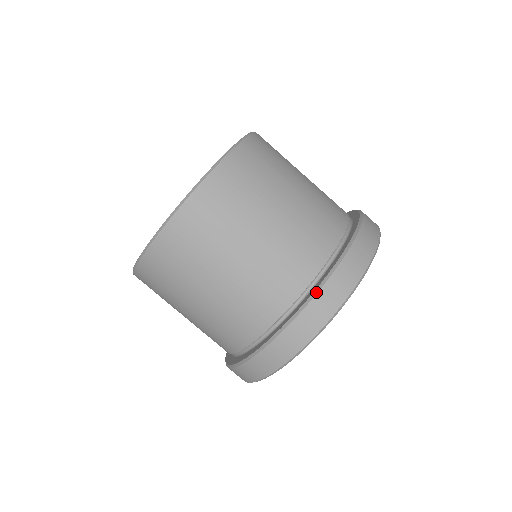
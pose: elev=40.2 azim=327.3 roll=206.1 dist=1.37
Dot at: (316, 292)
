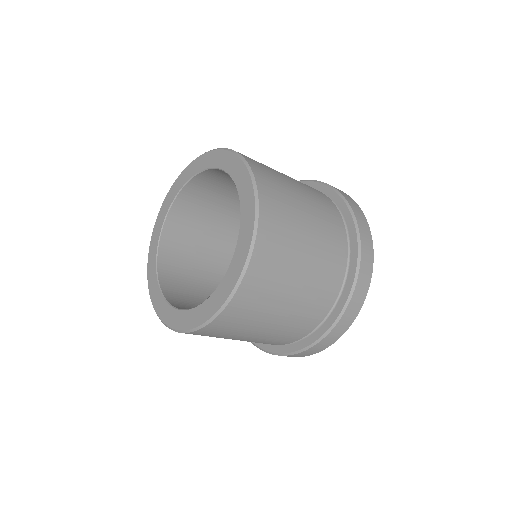
Dot at: (329, 331)
